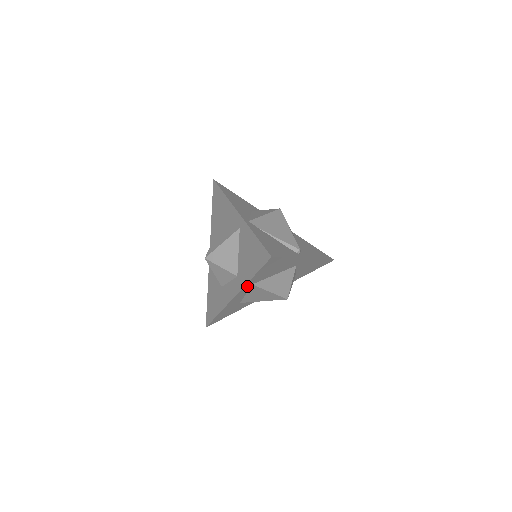
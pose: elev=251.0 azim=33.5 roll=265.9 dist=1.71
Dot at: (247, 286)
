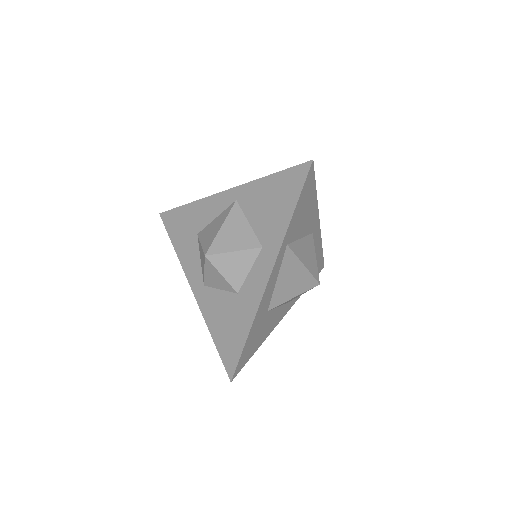
Dot at: (283, 246)
